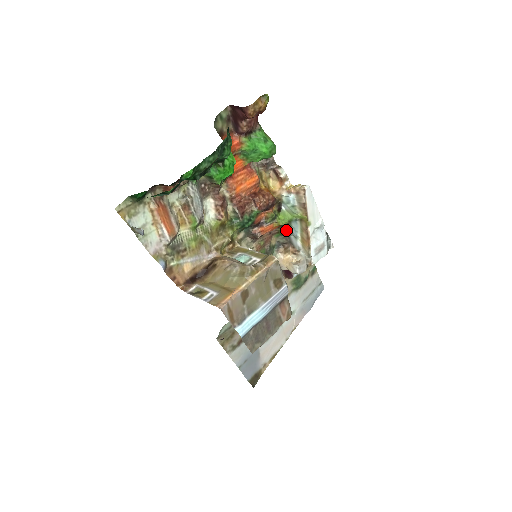
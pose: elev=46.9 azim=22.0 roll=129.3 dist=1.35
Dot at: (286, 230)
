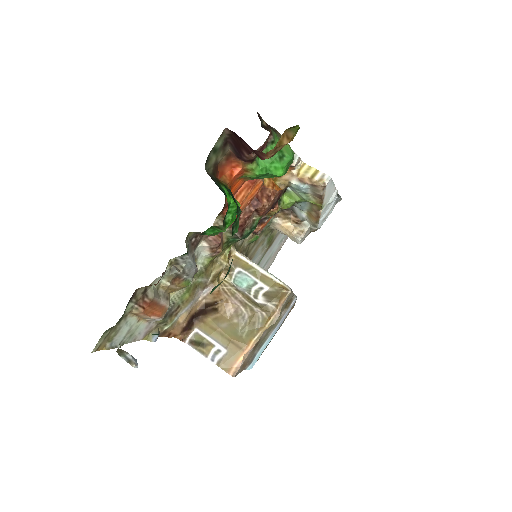
Dot at: occluded
